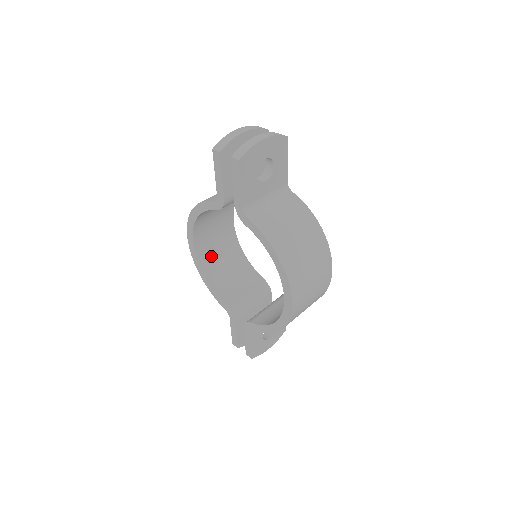
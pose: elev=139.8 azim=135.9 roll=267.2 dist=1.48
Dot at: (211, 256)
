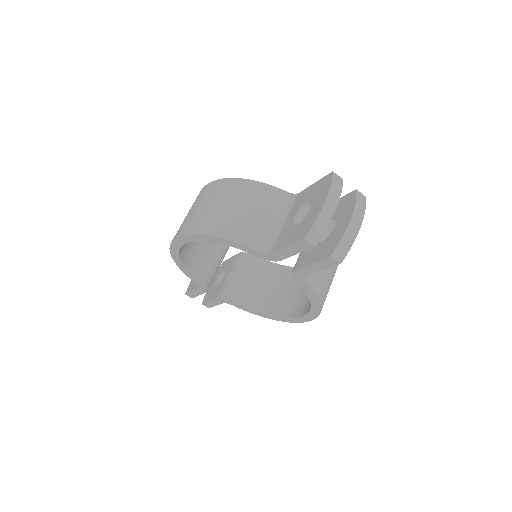
Dot at: occluded
